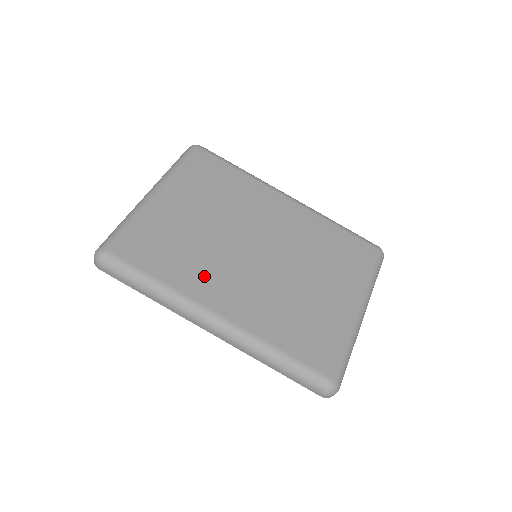
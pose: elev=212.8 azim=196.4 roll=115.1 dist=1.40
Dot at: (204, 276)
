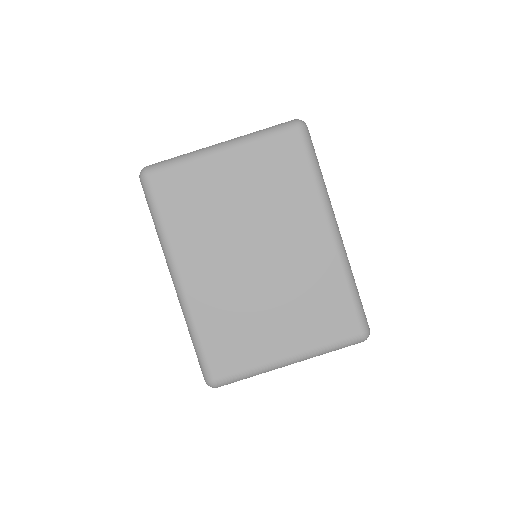
Dot at: (196, 244)
